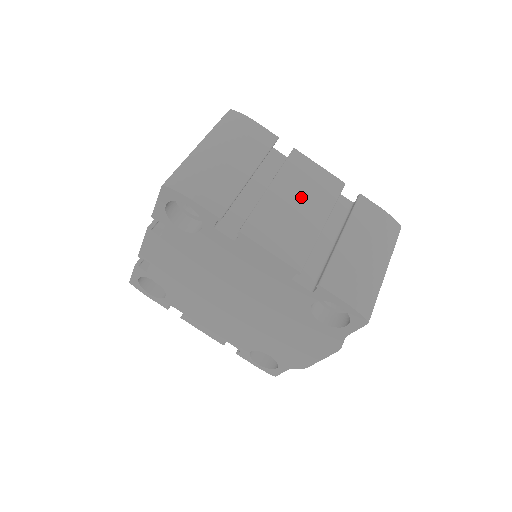
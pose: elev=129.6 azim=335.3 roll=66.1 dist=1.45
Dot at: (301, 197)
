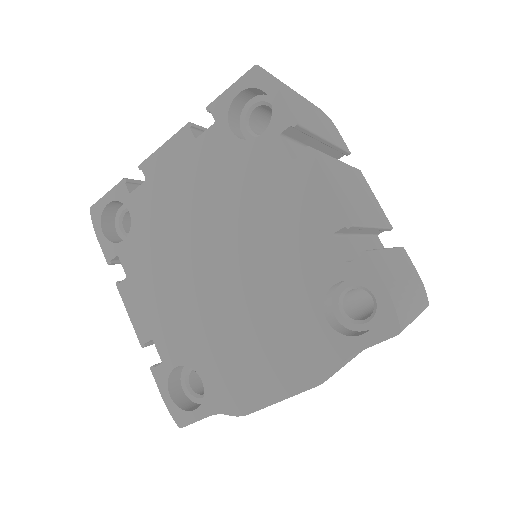
Dot at: (361, 193)
